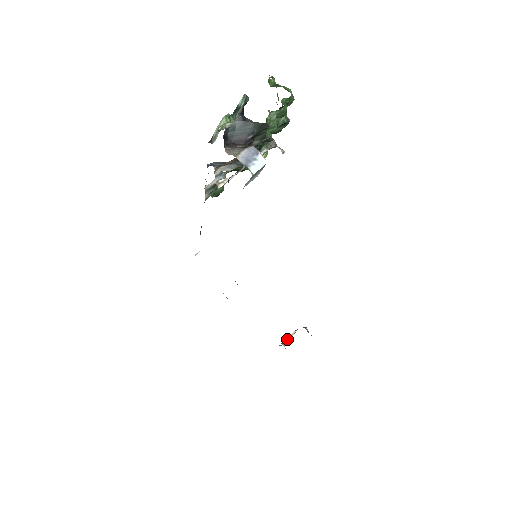
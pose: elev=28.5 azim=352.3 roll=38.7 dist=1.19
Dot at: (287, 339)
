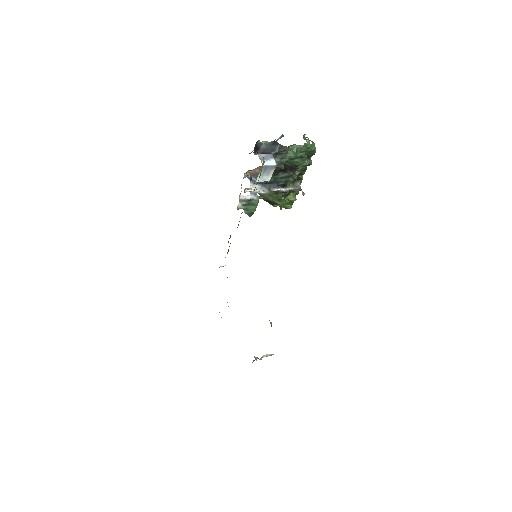
Dot at: (261, 357)
